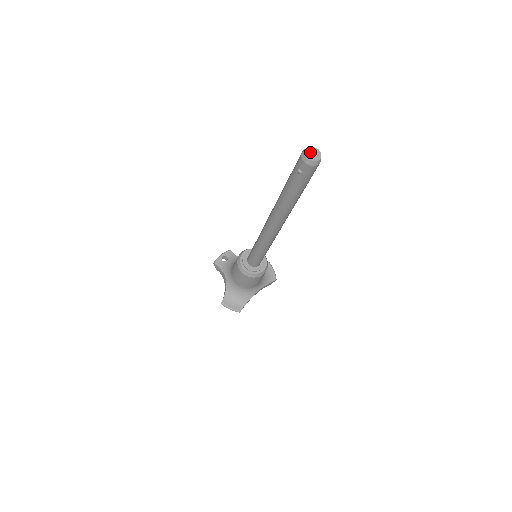
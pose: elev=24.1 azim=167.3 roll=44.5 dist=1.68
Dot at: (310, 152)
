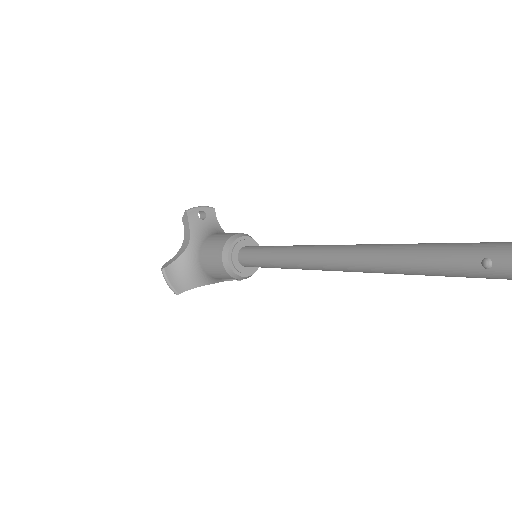
Dot at: out of frame
